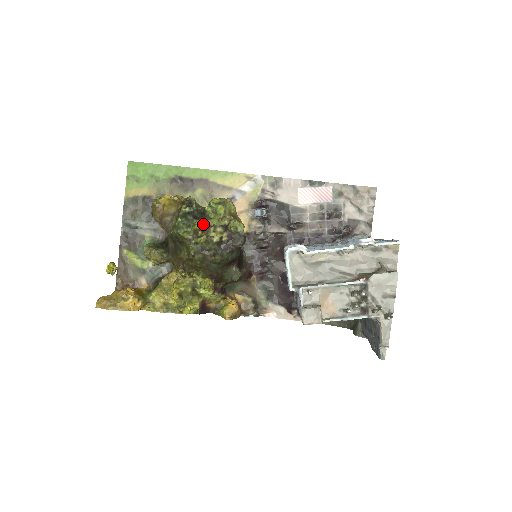
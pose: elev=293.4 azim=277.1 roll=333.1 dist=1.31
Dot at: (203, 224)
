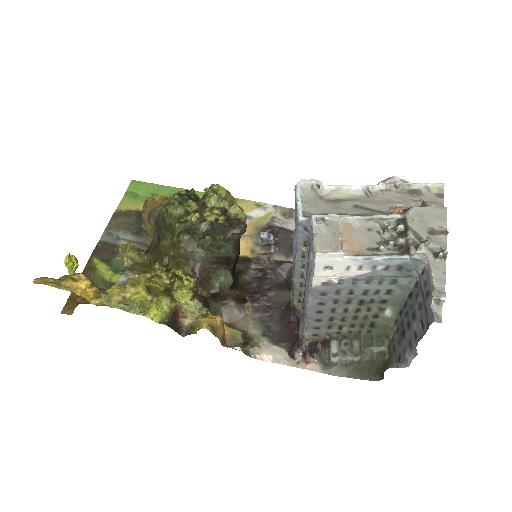
Dot at: (198, 206)
